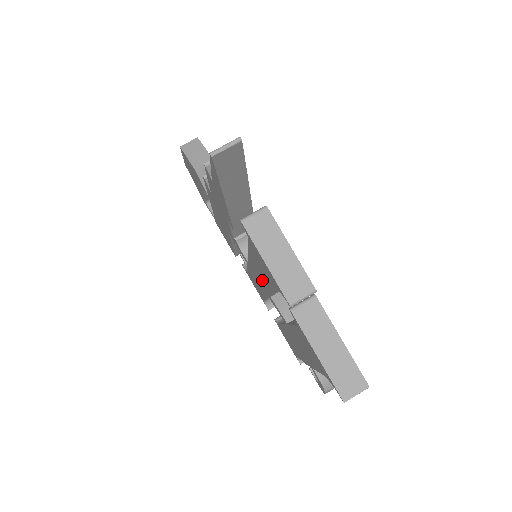
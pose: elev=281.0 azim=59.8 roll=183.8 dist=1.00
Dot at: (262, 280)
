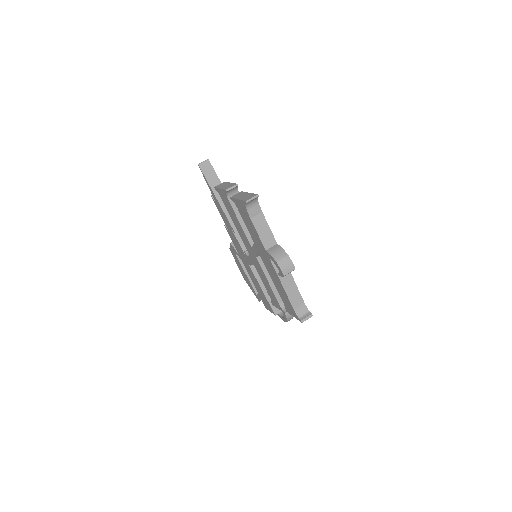
Dot at: (244, 238)
